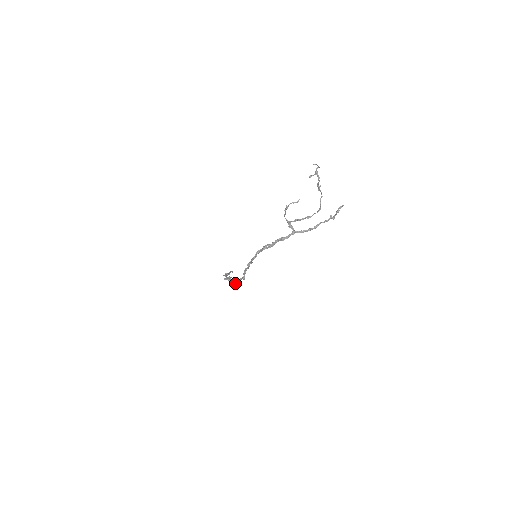
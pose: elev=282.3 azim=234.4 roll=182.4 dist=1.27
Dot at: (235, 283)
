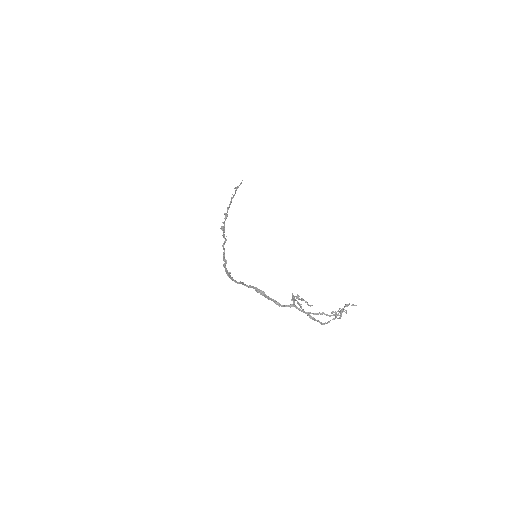
Dot at: (223, 266)
